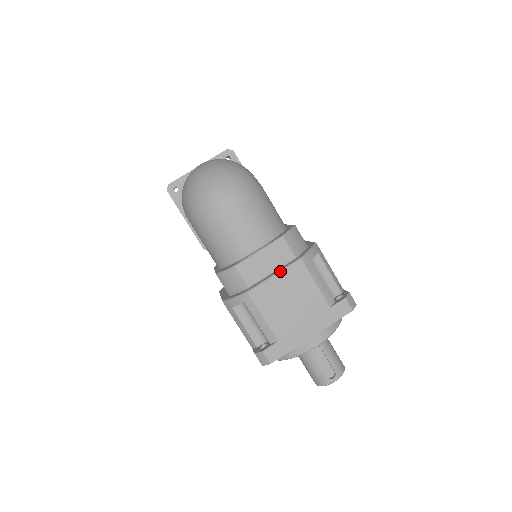
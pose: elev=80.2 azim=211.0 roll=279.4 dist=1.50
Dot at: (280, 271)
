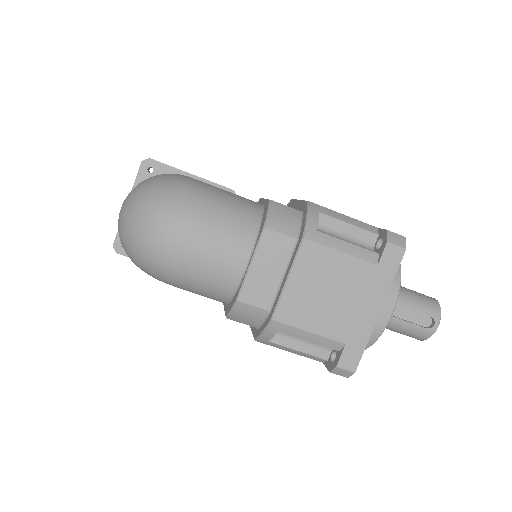
Dot at: (290, 270)
